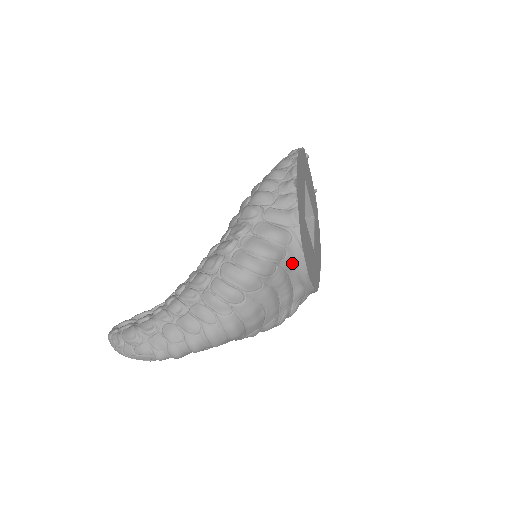
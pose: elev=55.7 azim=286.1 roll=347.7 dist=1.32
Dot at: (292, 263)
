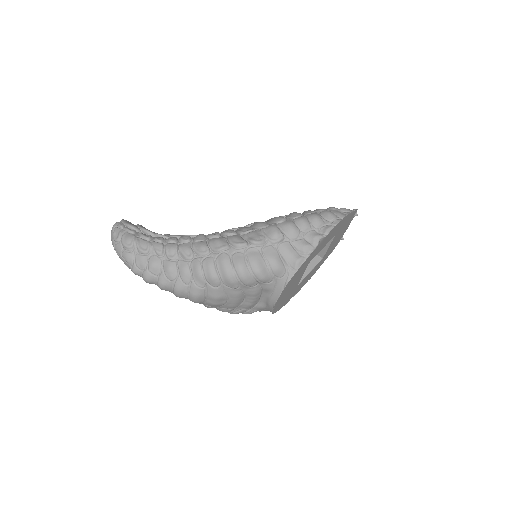
Dot at: (270, 289)
